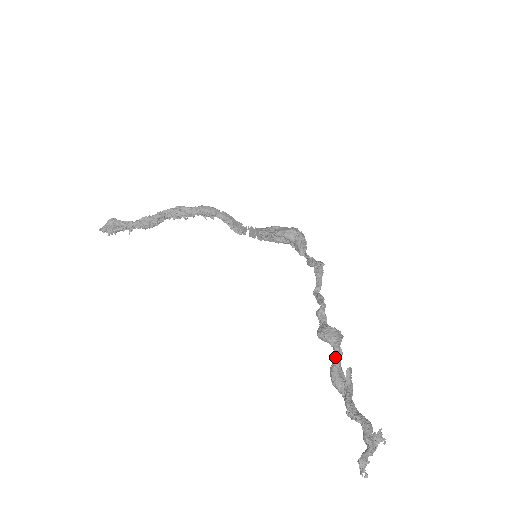
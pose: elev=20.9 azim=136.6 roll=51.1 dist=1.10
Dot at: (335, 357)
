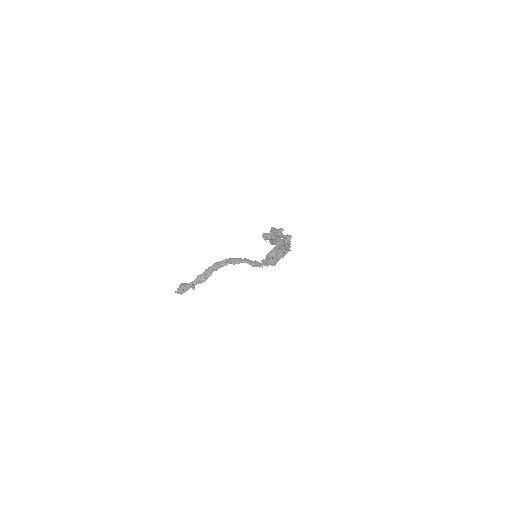
Dot at: occluded
